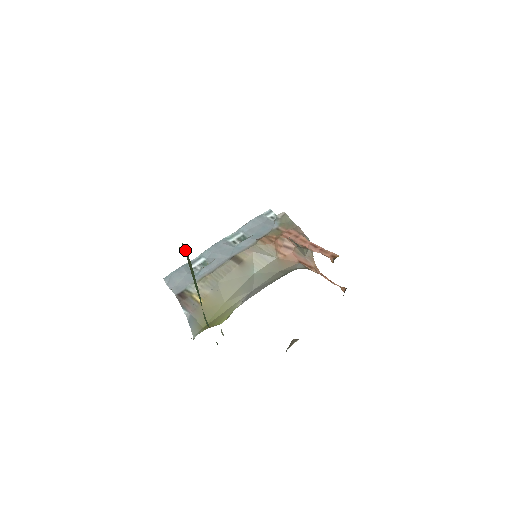
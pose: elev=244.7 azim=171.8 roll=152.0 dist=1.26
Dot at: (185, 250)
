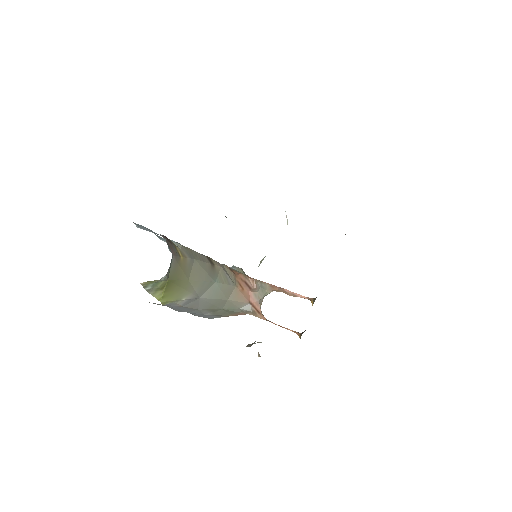
Dot at: occluded
